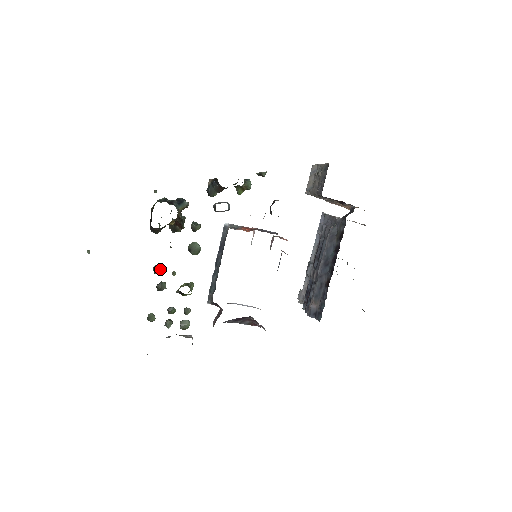
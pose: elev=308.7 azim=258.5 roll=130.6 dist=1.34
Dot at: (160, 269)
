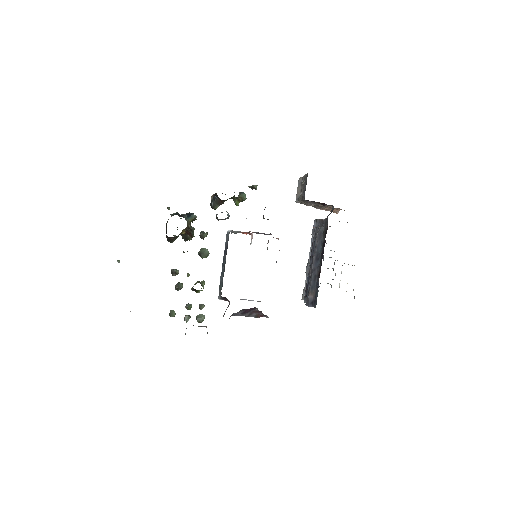
Dot at: (176, 272)
